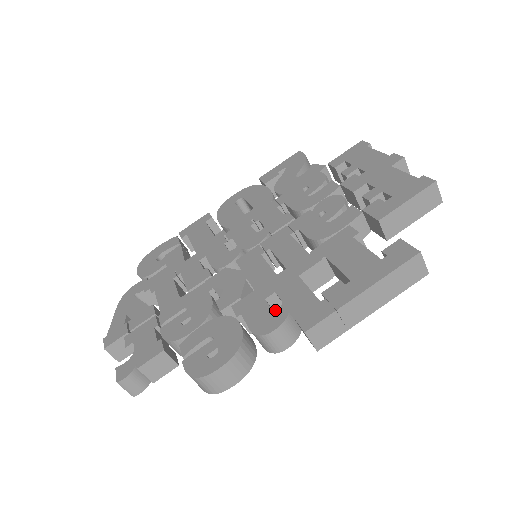
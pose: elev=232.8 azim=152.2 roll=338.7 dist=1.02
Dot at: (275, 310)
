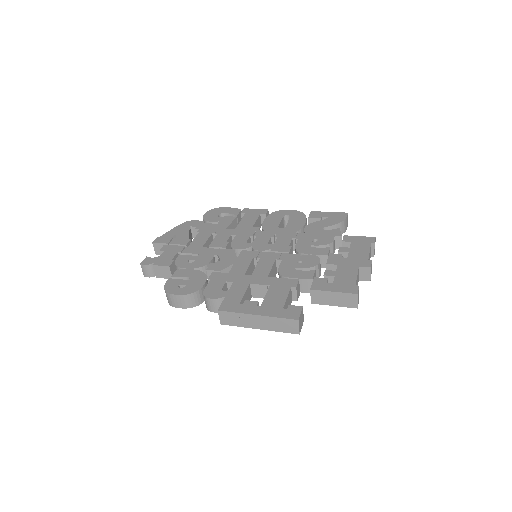
Dot at: (222, 290)
